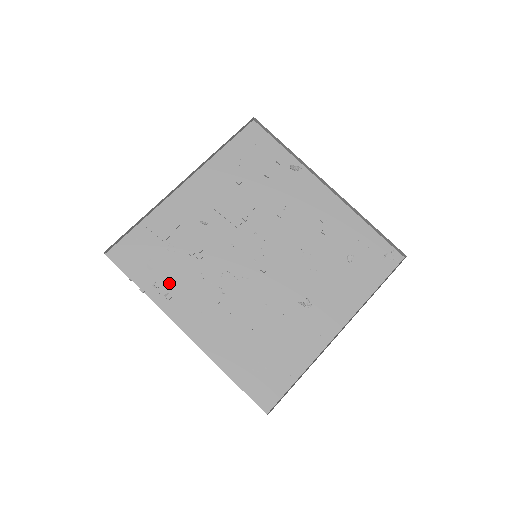
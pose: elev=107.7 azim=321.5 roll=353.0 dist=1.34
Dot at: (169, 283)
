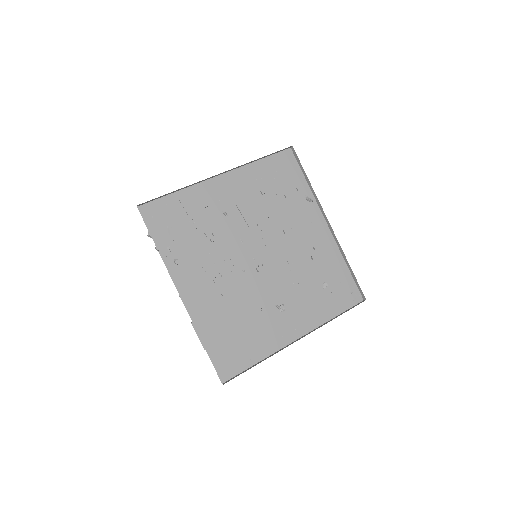
Dot at: (181, 251)
